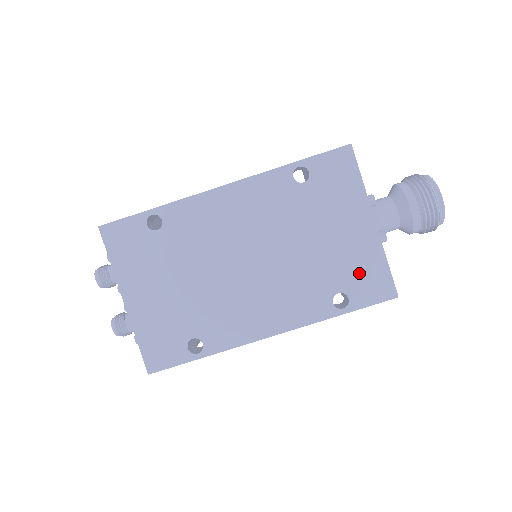
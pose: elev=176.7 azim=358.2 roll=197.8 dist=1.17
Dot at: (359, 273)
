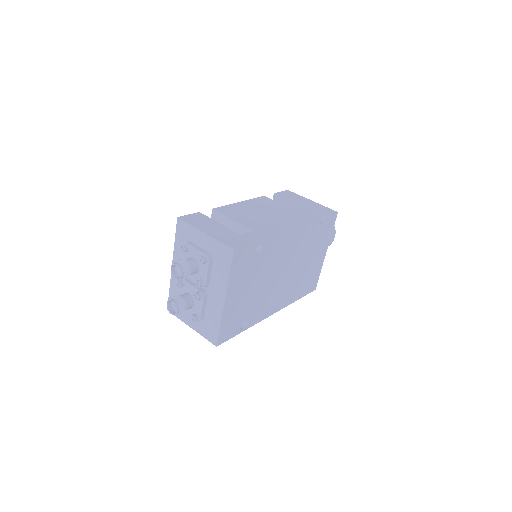
Dot at: (311, 279)
